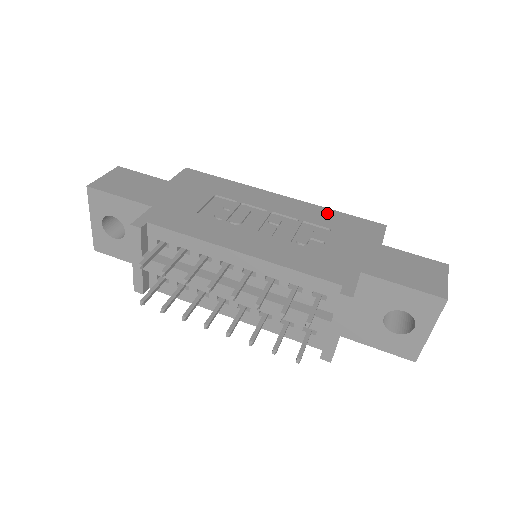
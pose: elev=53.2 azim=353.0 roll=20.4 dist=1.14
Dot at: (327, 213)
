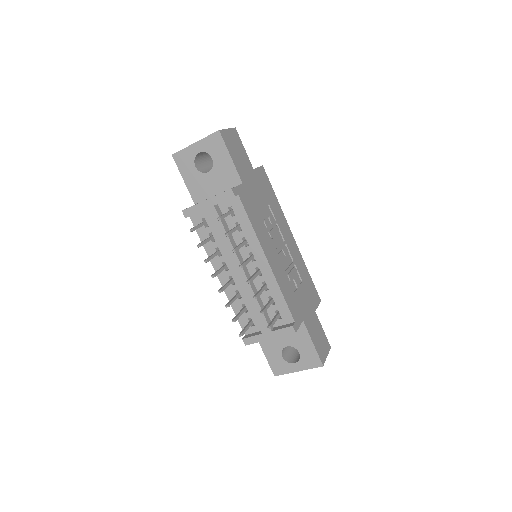
Dot at: (305, 268)
